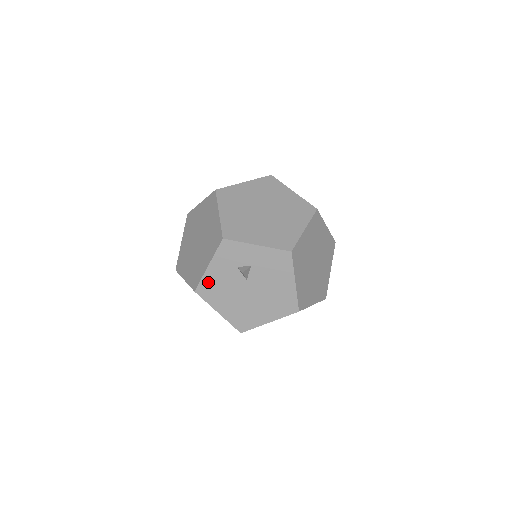
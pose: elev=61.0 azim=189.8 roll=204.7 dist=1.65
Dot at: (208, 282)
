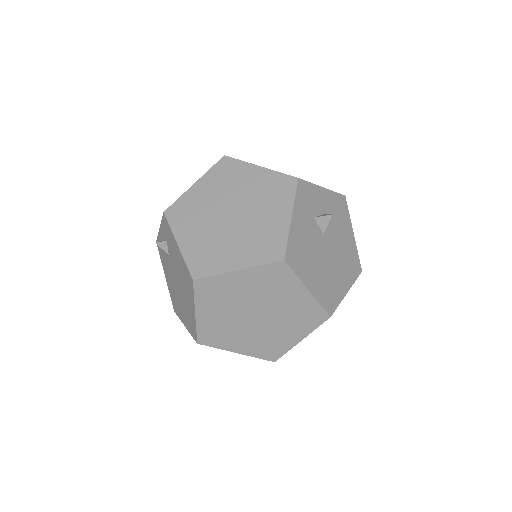
Dot at: (294, 242)
